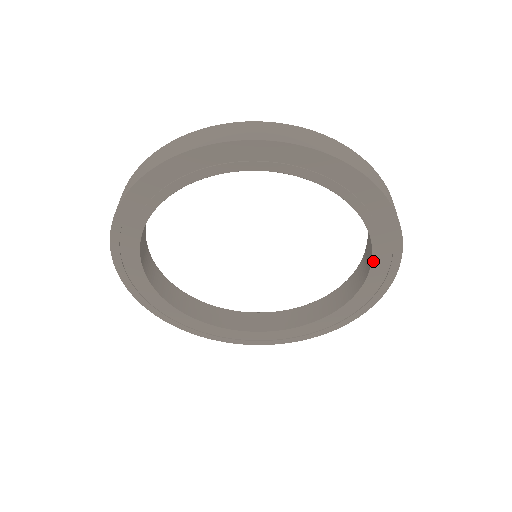
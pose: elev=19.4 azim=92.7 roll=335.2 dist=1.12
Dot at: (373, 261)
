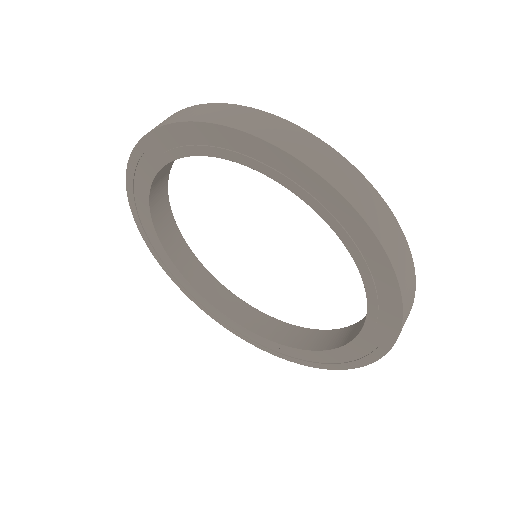
Dot at: (353, 257)
